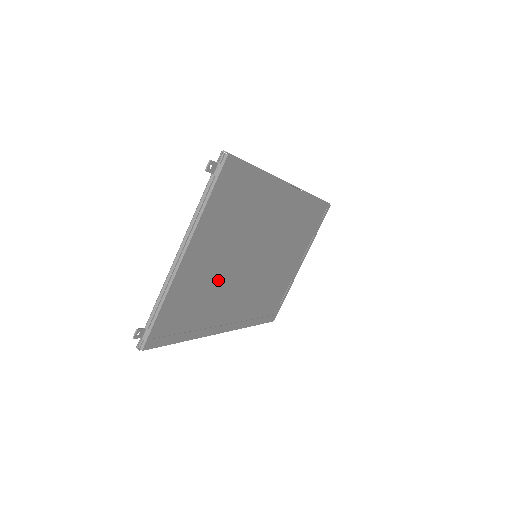
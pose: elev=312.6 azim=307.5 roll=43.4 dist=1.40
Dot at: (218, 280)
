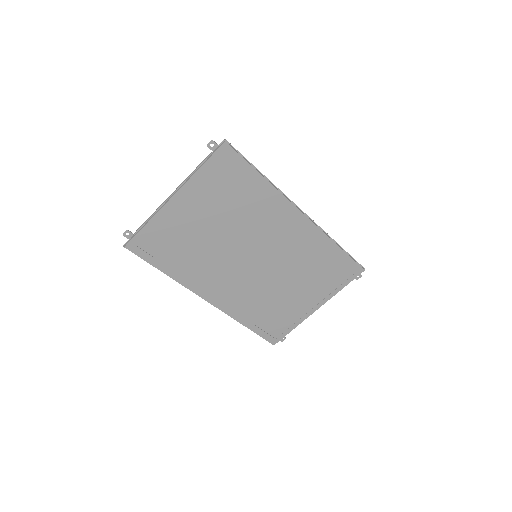
Dot at: (206, 244)
